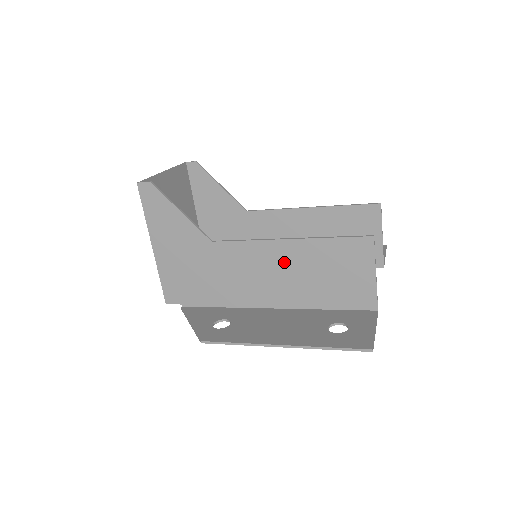
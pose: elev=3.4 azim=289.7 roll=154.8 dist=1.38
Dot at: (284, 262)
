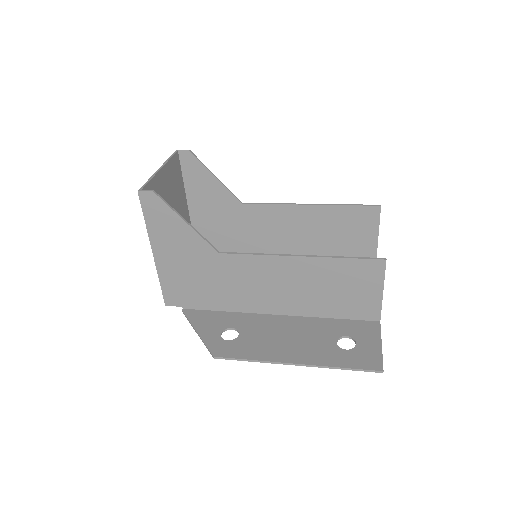
Dot at: (293, 276)
